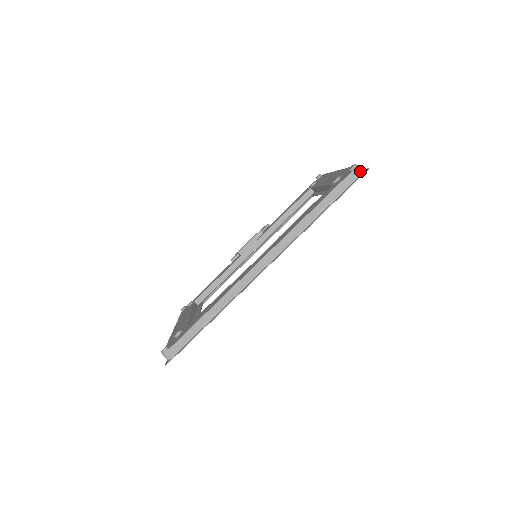
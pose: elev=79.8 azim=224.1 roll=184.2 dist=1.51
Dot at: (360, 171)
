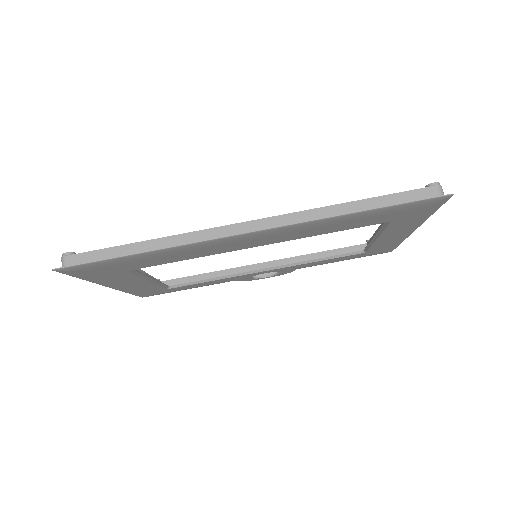
Dot at: (441, 192)
